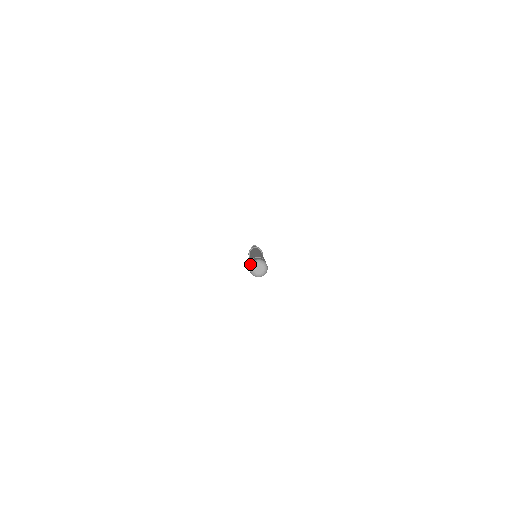
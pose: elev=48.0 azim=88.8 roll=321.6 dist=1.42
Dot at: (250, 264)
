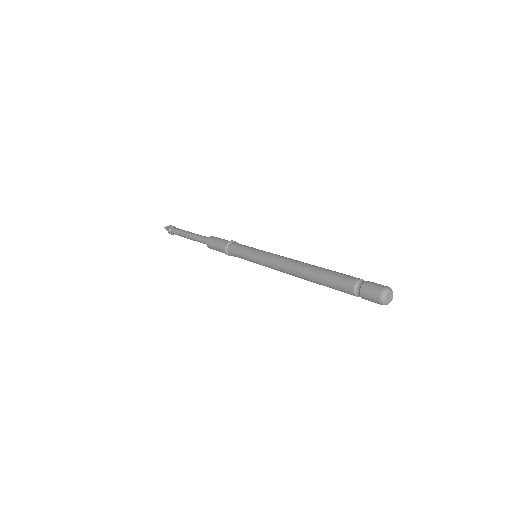
Dot at: (381, 293)
